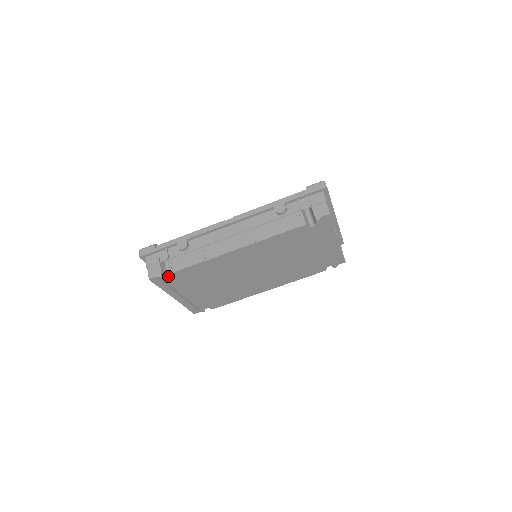
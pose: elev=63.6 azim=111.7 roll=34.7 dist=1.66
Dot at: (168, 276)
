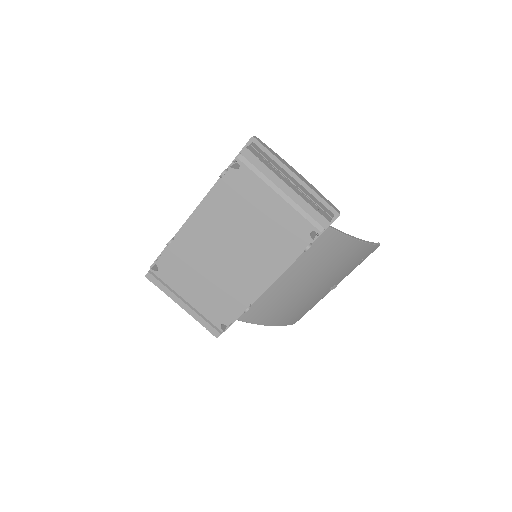
Dot at: (158, 270)
